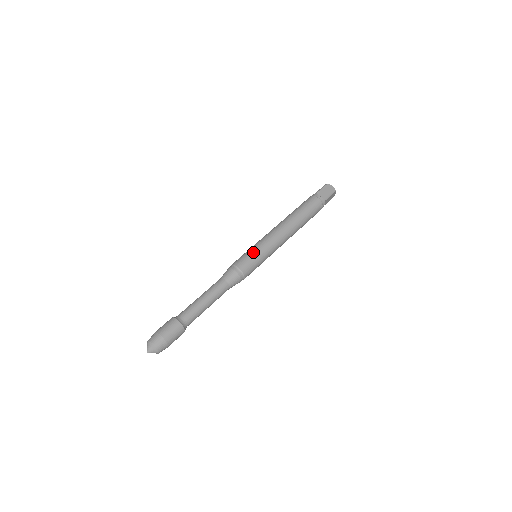
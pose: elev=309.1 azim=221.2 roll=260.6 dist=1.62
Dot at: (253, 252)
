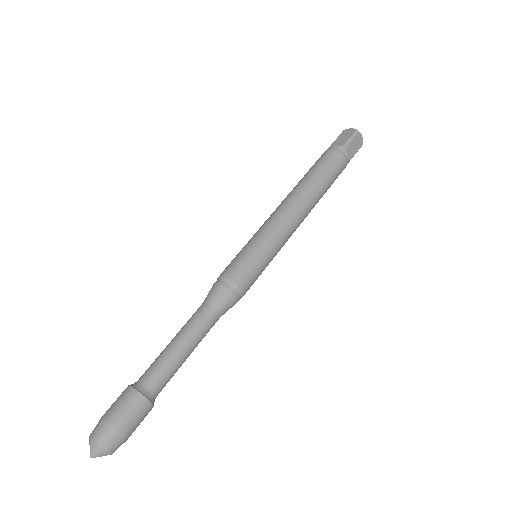
Dot at: (244, 249)
